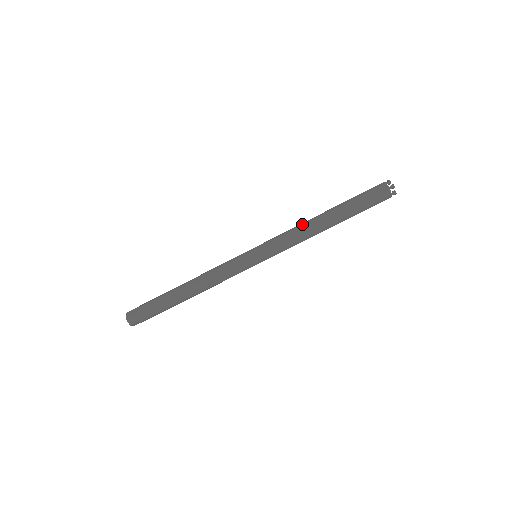
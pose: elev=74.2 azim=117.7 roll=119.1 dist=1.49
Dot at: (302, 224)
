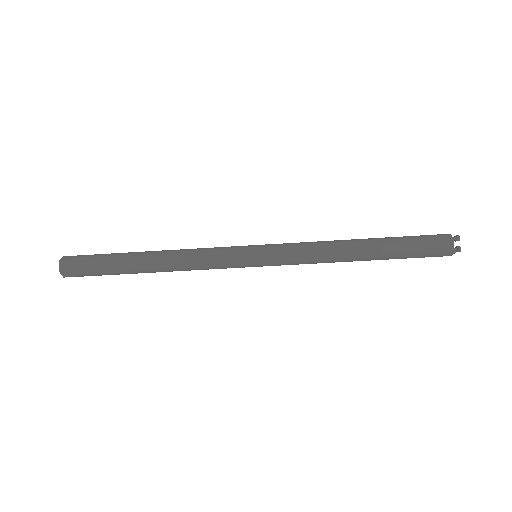
Dot at: (331, 248)
